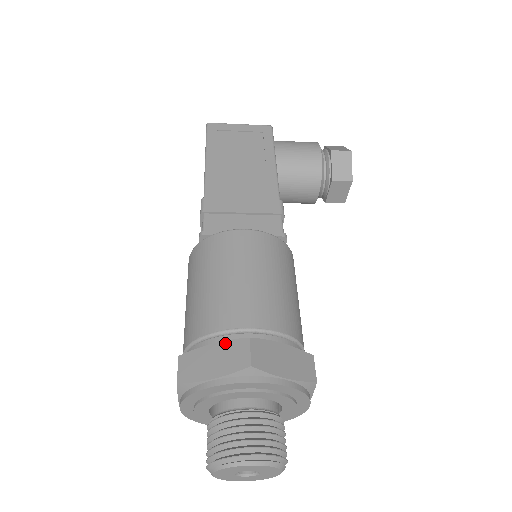
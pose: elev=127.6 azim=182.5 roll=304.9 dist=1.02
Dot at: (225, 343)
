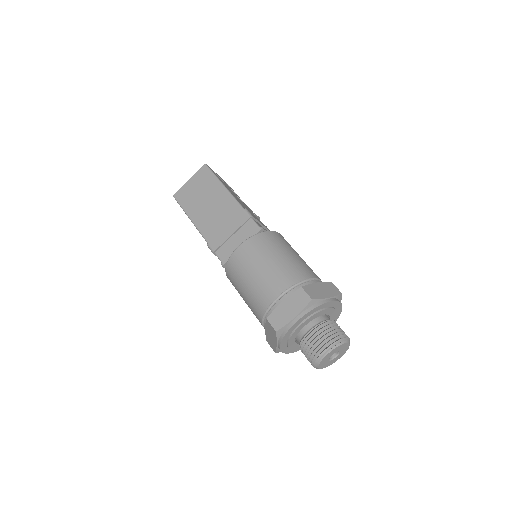
Dot at: (322, 283)
